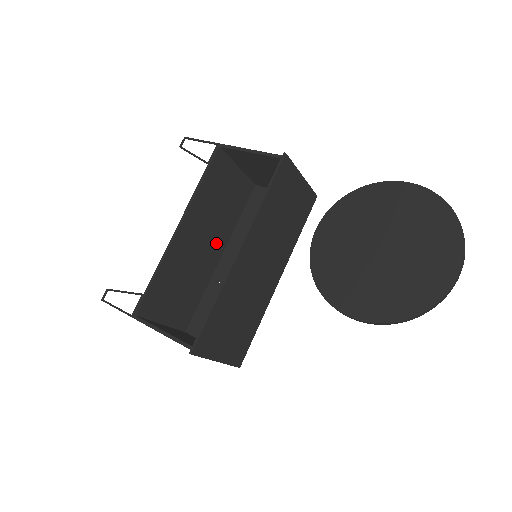
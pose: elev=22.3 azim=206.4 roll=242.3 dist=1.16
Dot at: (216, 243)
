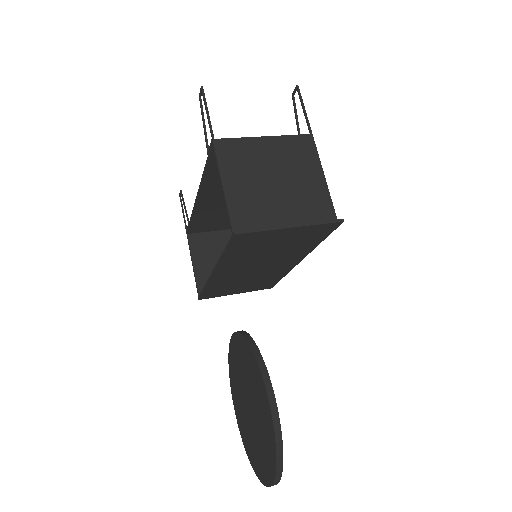
Dot at: occluded
